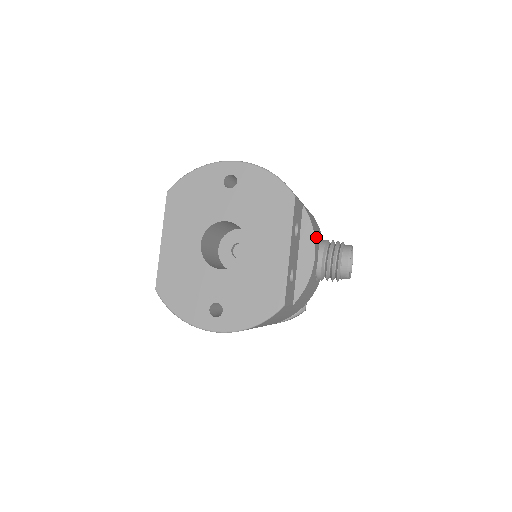
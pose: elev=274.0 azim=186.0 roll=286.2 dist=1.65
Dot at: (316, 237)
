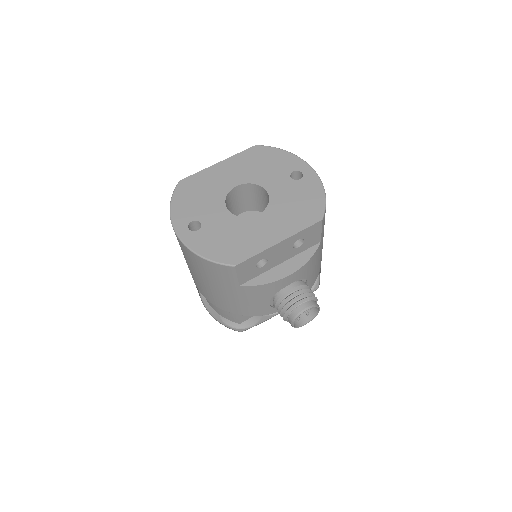
Dot at: (305, 270)
